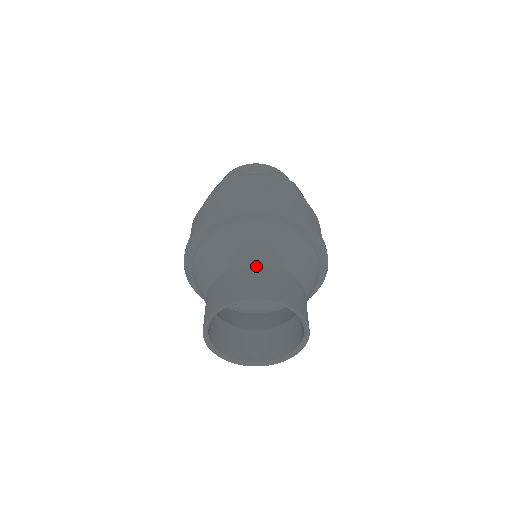
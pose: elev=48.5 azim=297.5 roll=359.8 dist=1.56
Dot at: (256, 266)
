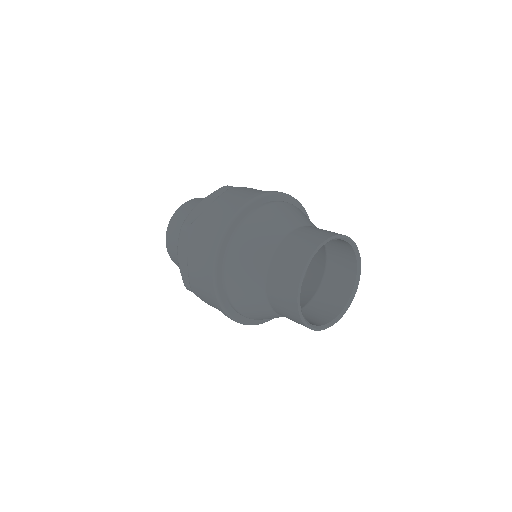
Dot at: (283, 240)
